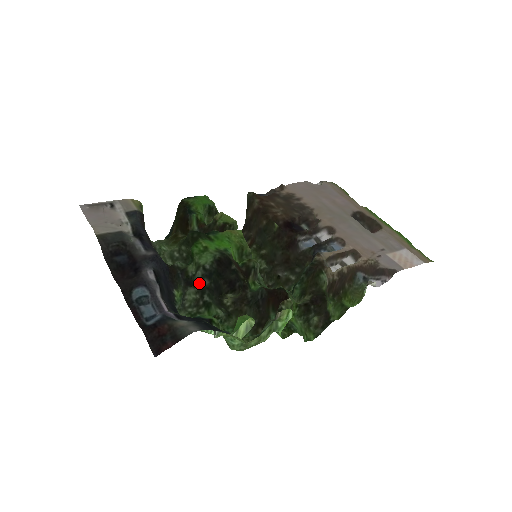
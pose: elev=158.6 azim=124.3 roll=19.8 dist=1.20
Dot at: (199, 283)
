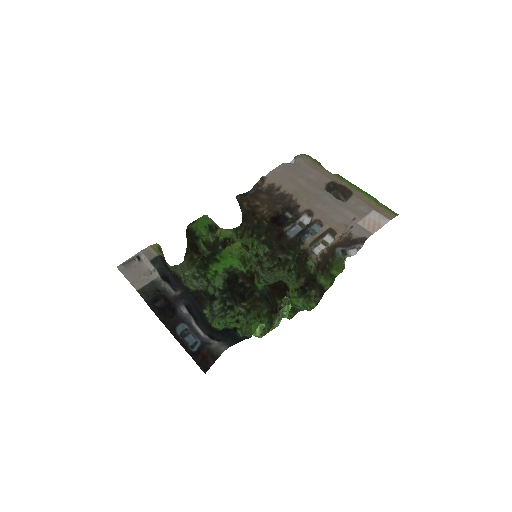
Dot at: (219, 298)
